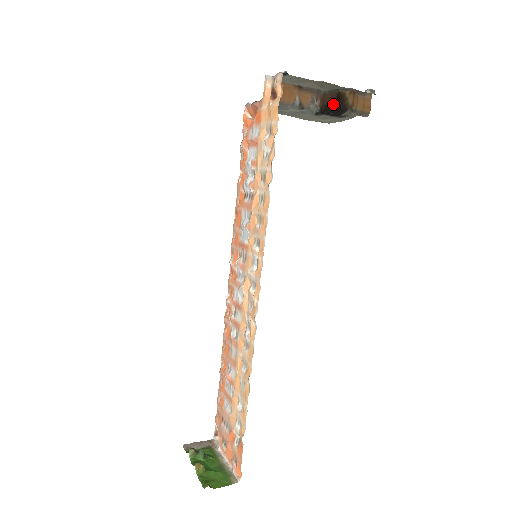
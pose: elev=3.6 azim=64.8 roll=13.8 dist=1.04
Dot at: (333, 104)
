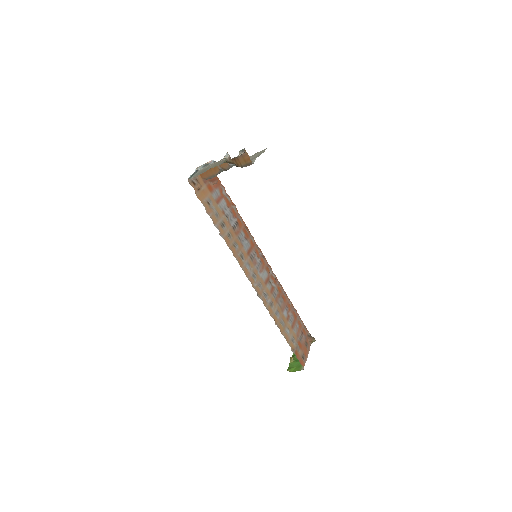
Dot at: (235, 164)
